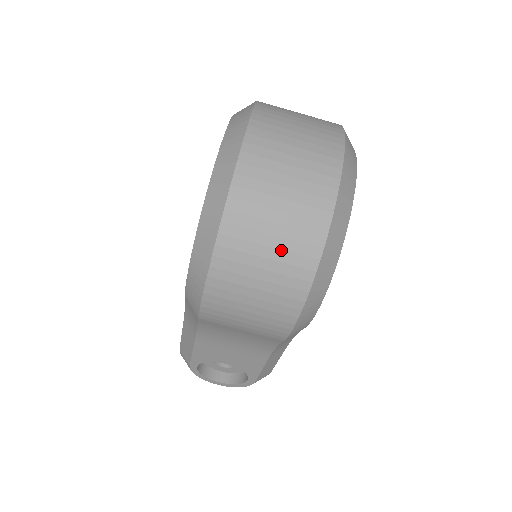
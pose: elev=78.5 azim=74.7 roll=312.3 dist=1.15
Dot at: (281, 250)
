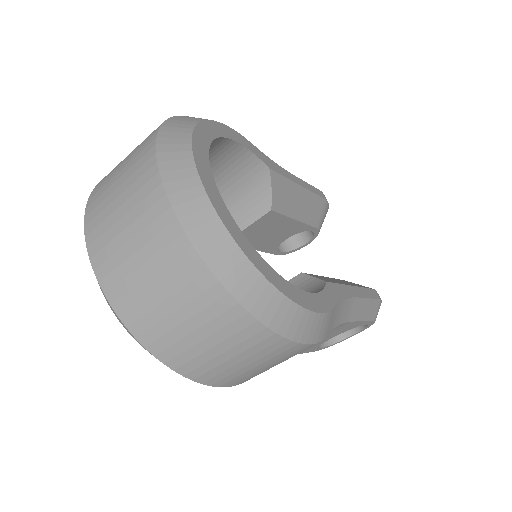
Dot at: (214, 334)
